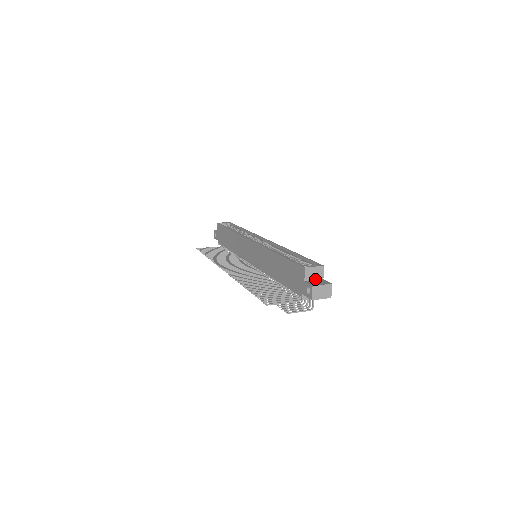
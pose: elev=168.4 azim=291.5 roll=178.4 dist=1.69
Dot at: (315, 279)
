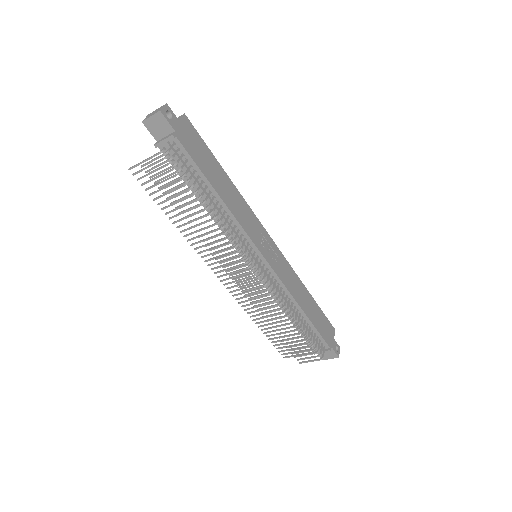
Dot at: occluded
